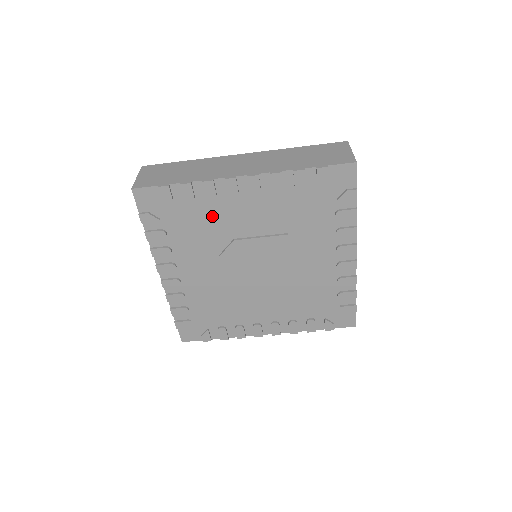
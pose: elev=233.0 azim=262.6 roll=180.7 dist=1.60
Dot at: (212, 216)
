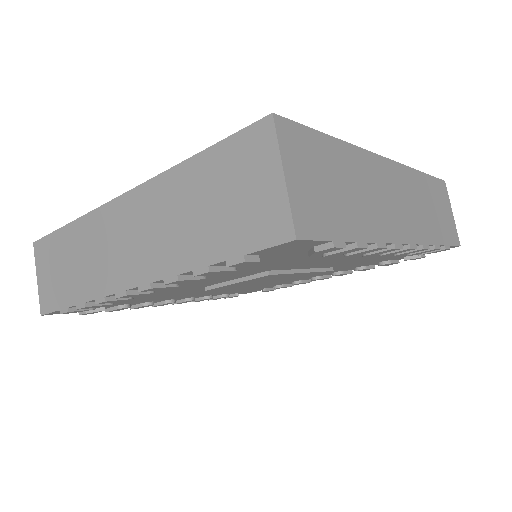
Dot at: (153, 294)
